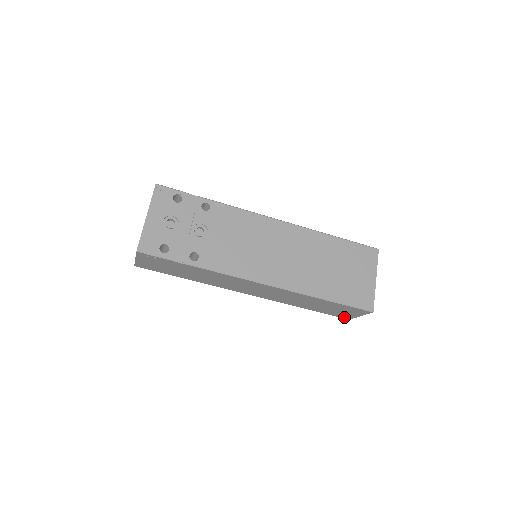
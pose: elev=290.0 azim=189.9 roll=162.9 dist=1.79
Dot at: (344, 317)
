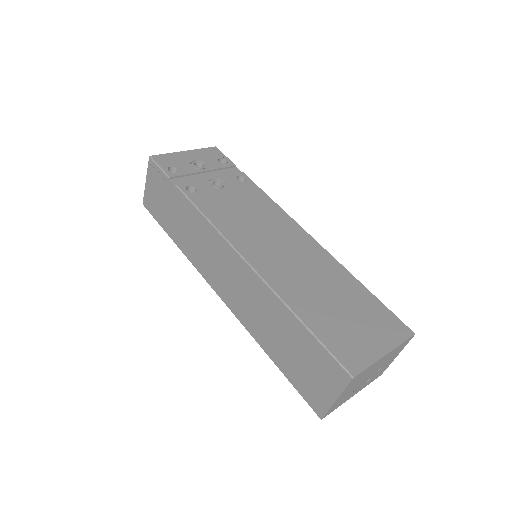
Dot at: (315, 405)
